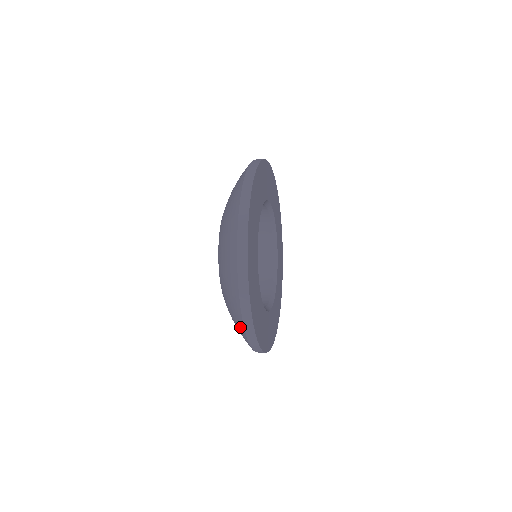
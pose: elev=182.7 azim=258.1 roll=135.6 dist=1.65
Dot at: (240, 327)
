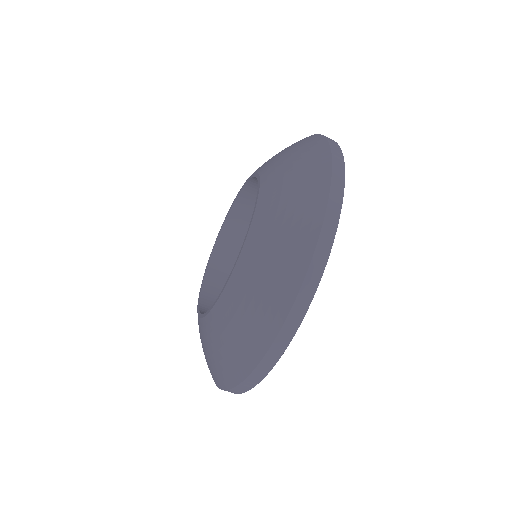
Dot at: (313, 142)
